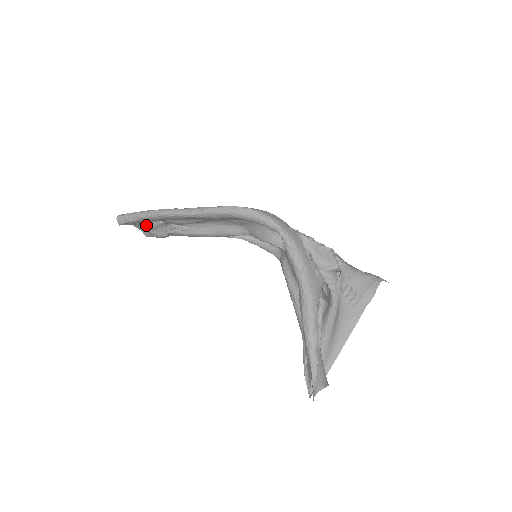
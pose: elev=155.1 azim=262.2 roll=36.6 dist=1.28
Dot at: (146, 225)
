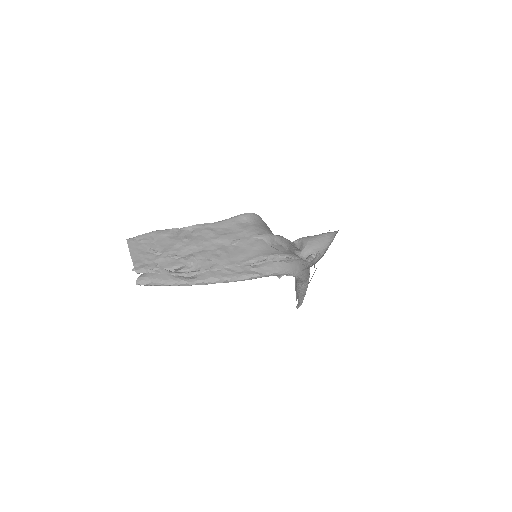
Dot at: (151, 262)
